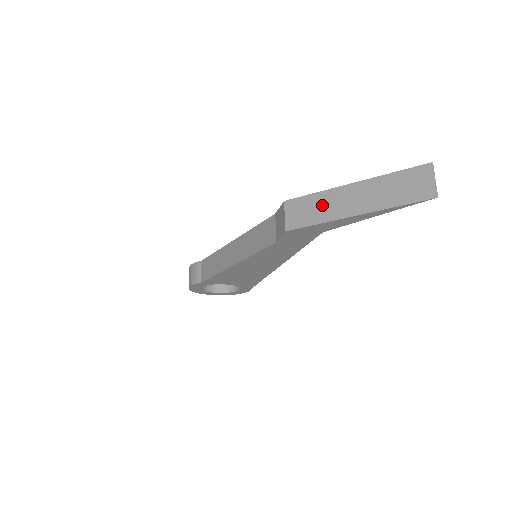
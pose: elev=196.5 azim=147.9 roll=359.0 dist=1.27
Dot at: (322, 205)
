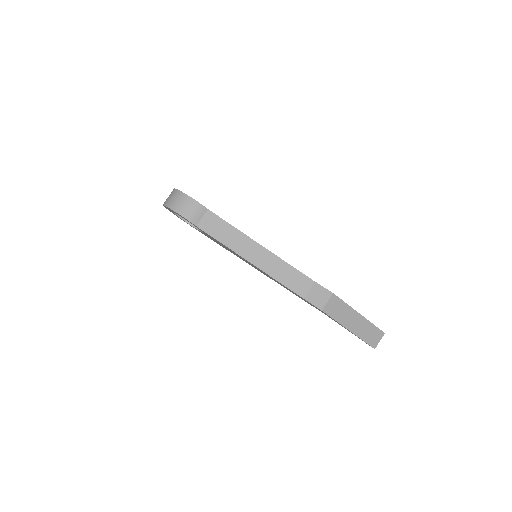
Dot at: (344, 313)
